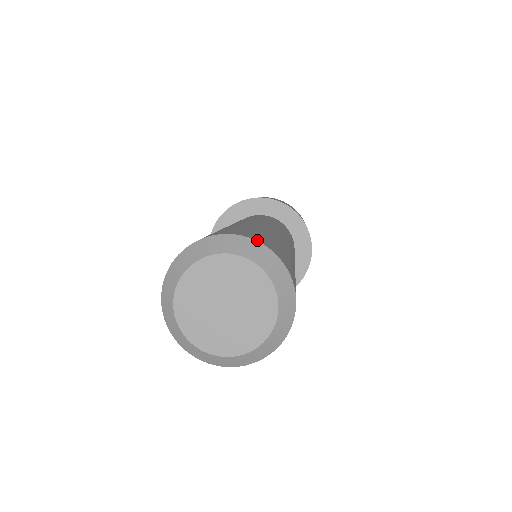
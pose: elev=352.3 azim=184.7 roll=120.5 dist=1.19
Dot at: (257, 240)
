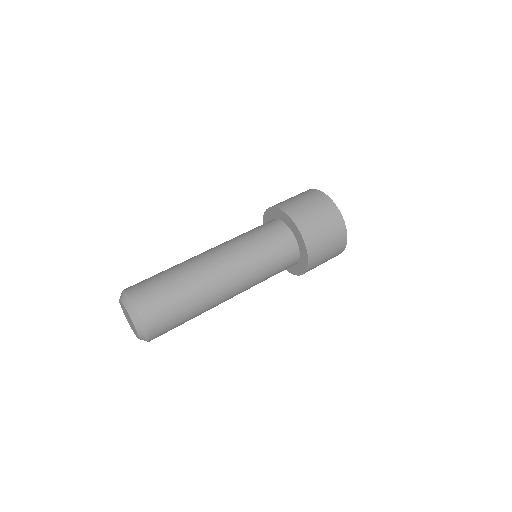
Dot at: (139, 311)
